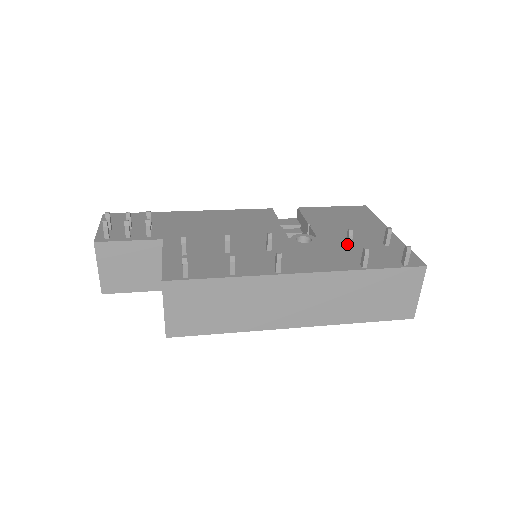
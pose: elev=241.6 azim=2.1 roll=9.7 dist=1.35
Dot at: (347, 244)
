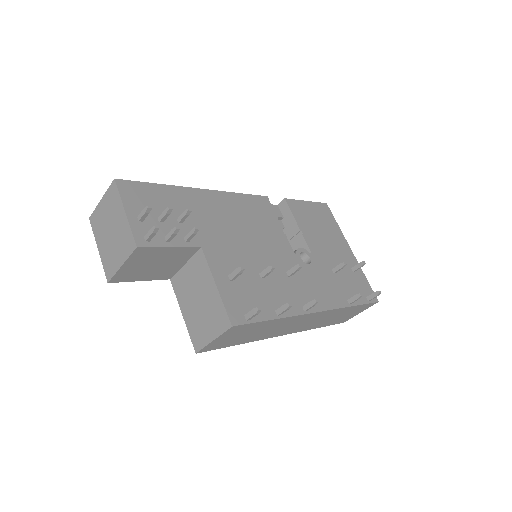
Dot at: (336, 271)
